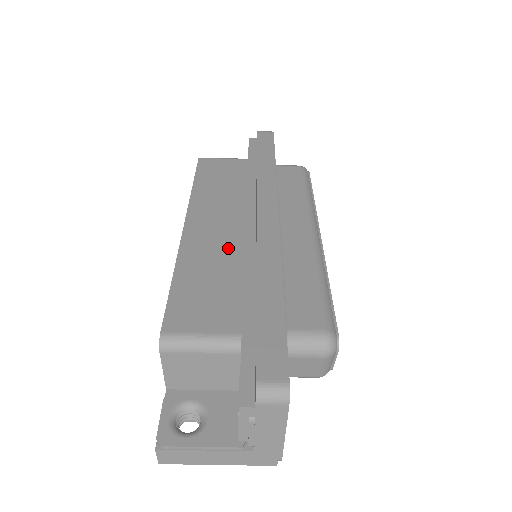
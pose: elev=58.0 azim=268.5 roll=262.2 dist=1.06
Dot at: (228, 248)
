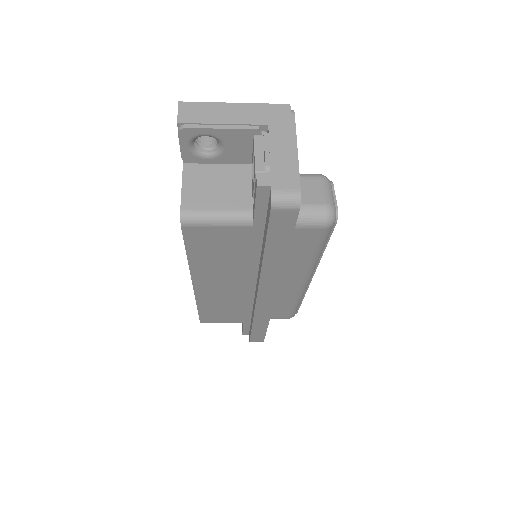
Dot at: (233, 298)
